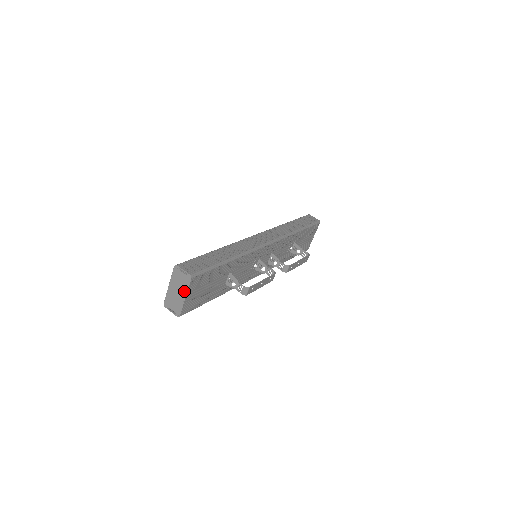
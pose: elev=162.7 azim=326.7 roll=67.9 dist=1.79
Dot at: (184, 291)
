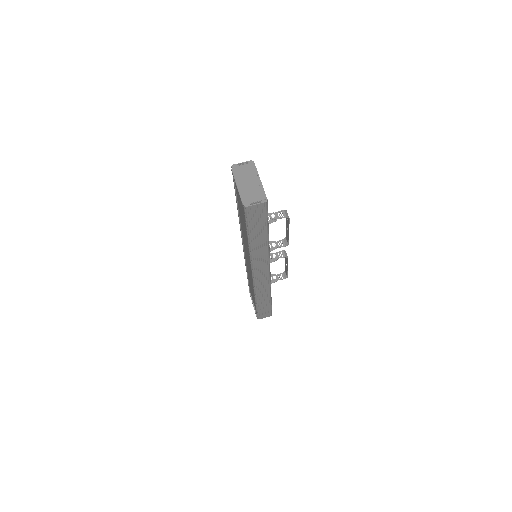
Dot at: (255, 176)
